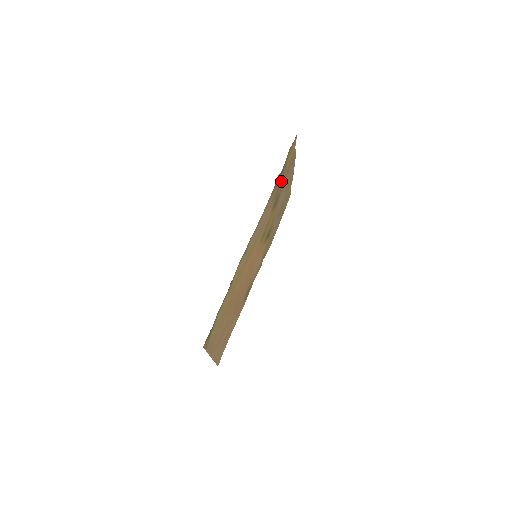
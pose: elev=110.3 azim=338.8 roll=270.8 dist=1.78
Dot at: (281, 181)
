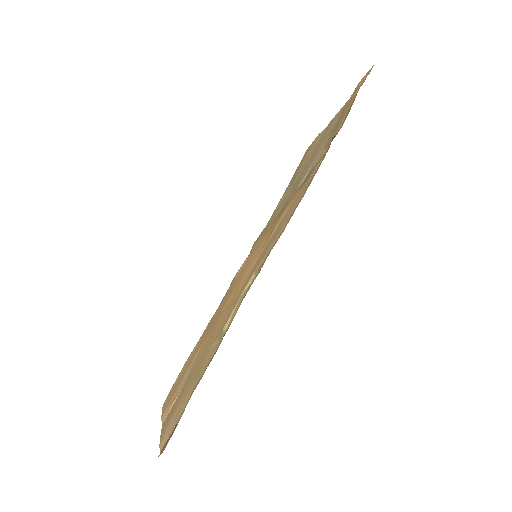
Dot at: occluded
